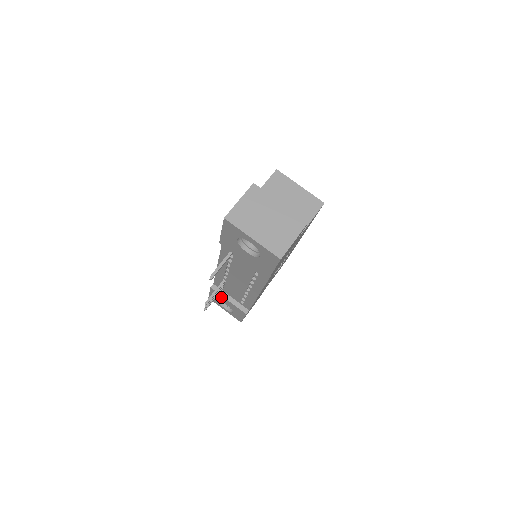
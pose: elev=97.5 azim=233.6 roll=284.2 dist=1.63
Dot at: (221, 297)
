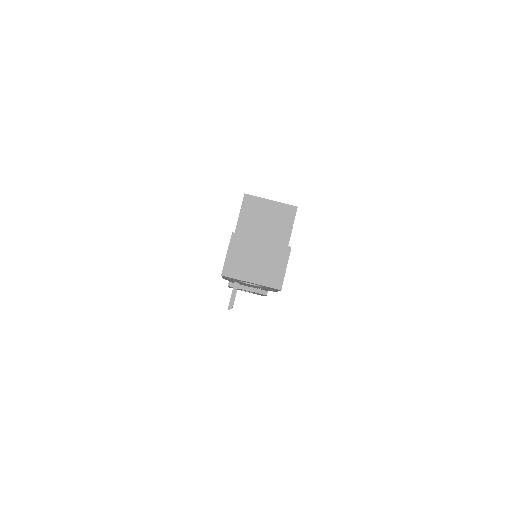
Dot at: occluded
